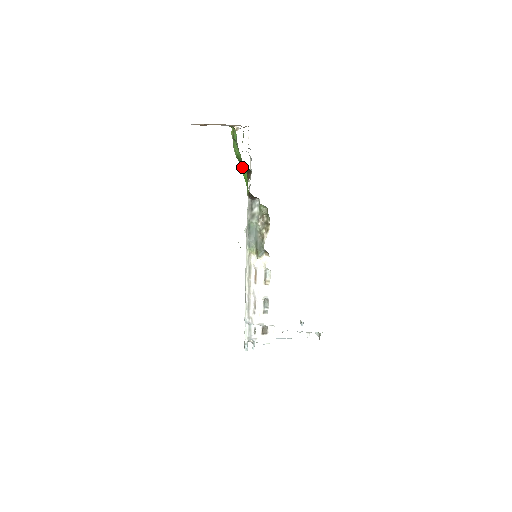
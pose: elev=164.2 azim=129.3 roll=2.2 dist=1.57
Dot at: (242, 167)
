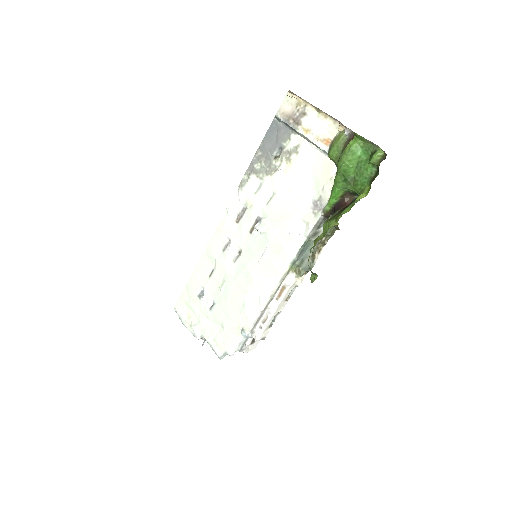
Dot at: (345, 186)
